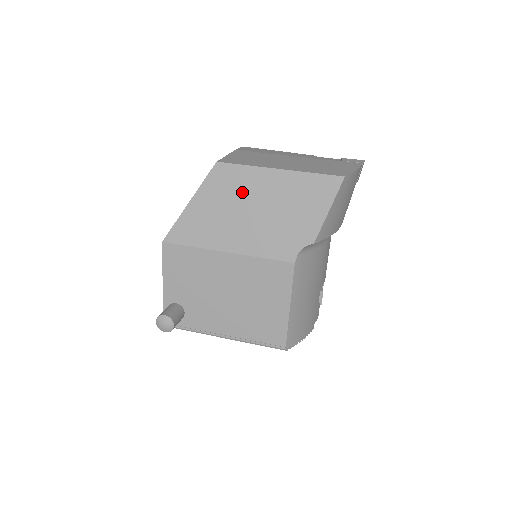
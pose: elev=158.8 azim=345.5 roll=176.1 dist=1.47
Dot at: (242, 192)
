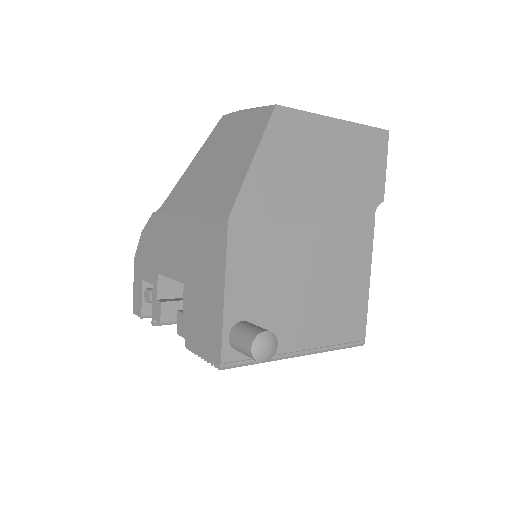
Dot at: (310, 144)
